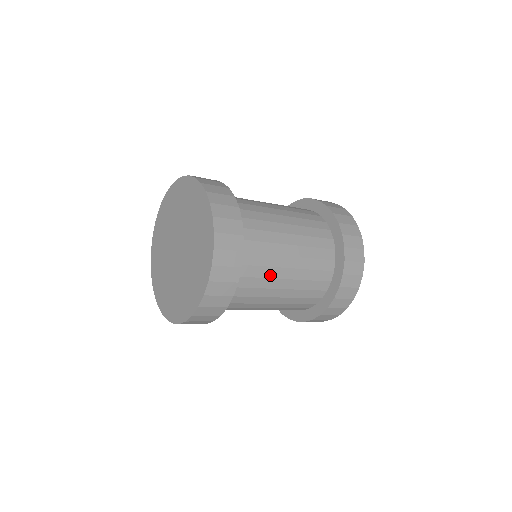
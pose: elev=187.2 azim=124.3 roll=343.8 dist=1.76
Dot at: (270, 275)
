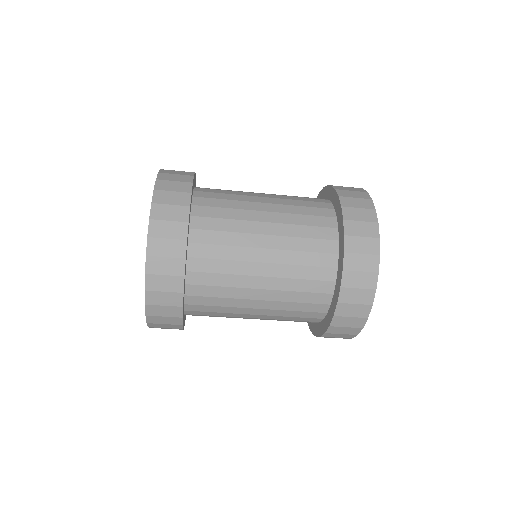
Dot at: (238, 284)
